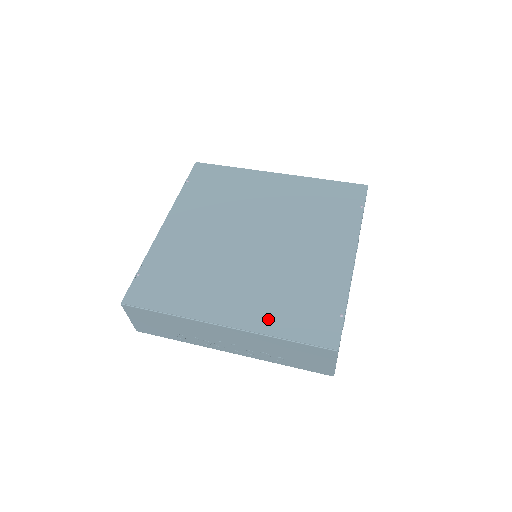
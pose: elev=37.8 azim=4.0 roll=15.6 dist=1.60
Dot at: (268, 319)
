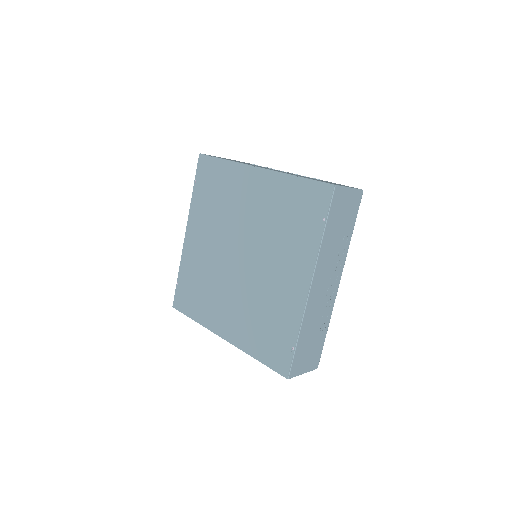
Dot at: (247, 340)
